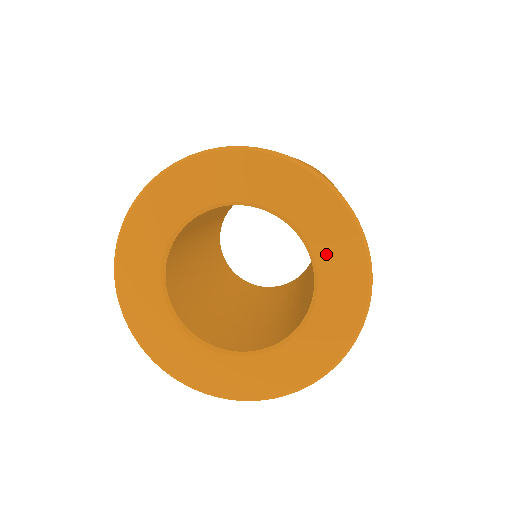
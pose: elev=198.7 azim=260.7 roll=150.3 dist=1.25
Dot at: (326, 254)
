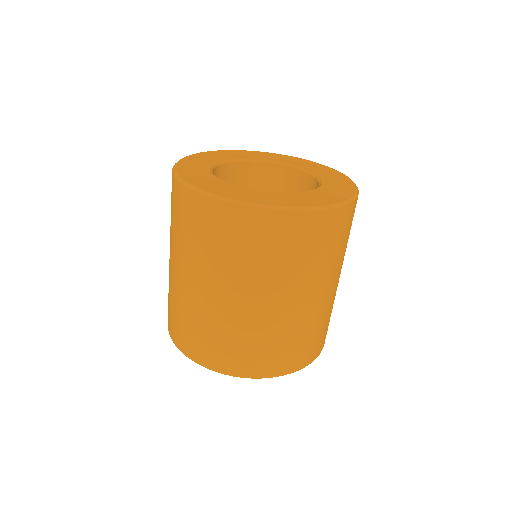
Dot at: occluded
